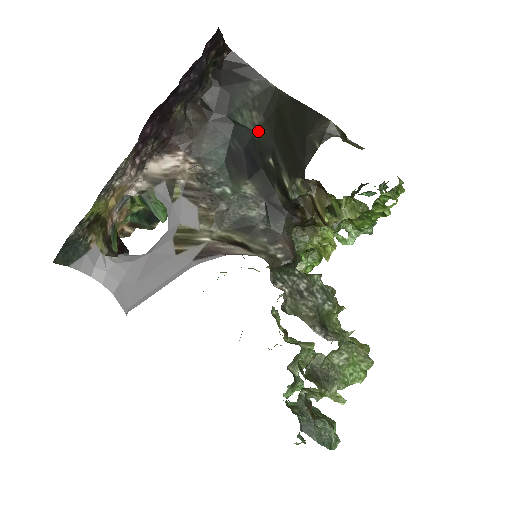
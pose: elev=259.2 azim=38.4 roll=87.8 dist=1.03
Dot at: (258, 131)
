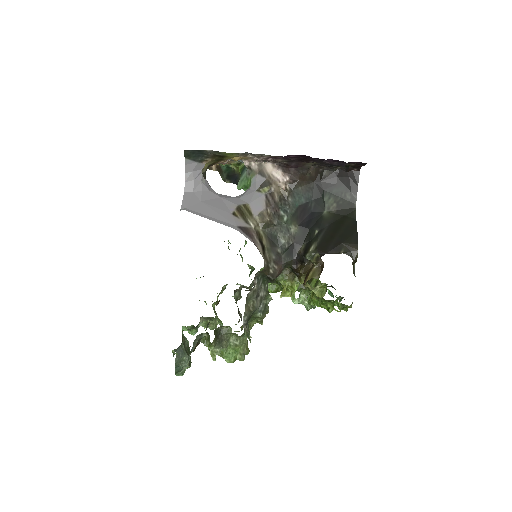
Dot at: (327, 213)
